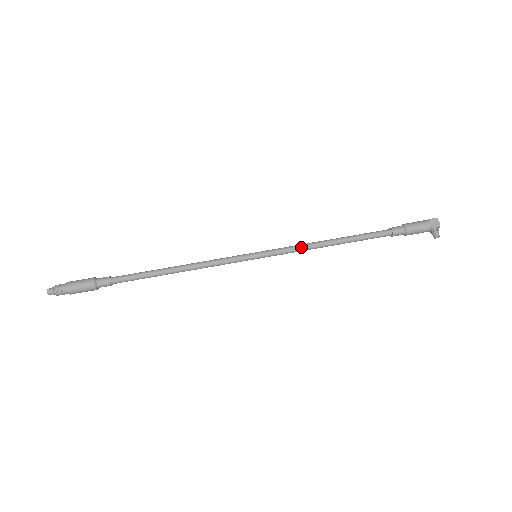
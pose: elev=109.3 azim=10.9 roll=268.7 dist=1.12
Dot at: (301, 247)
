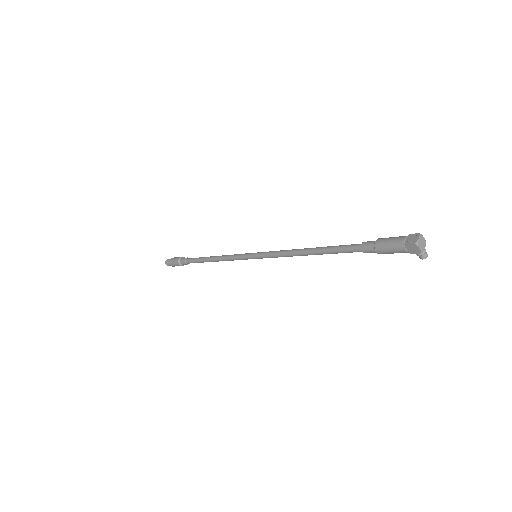
Dot at: (284, 256)
